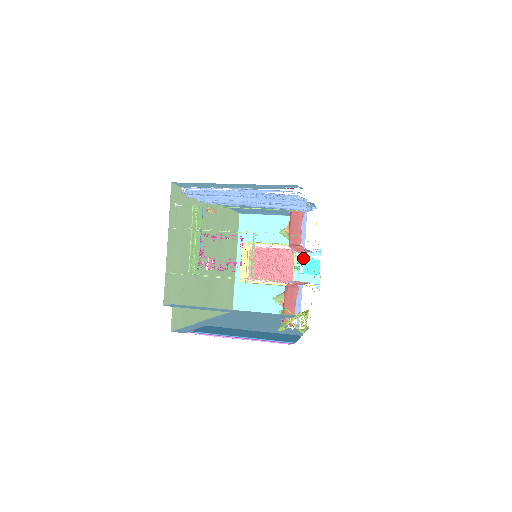
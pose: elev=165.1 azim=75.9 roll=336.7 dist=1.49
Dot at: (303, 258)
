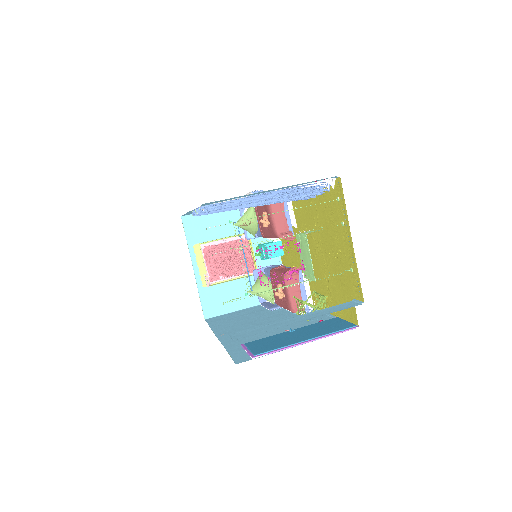
Dot at: occluded
